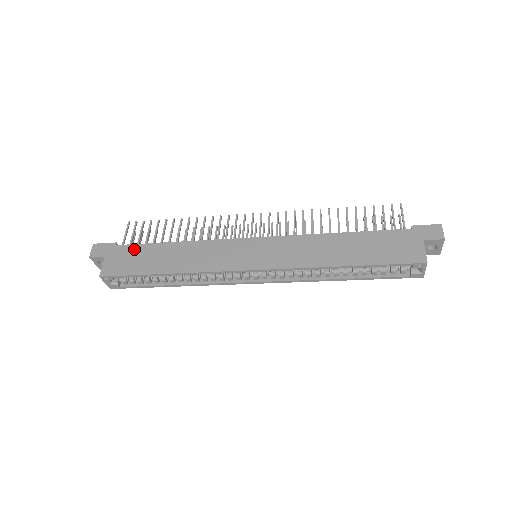
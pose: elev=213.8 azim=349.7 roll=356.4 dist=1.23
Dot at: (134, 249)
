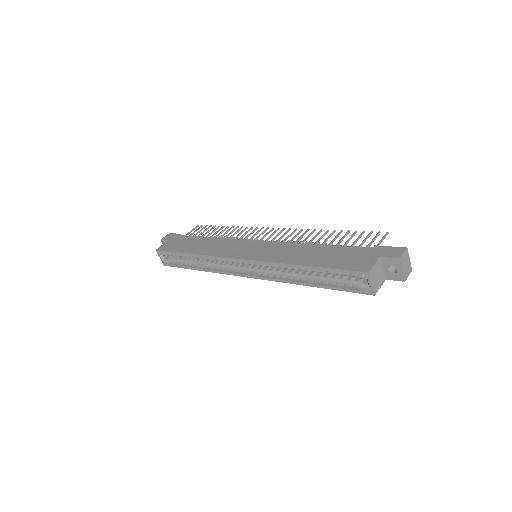
Dot at: (186, 238)
